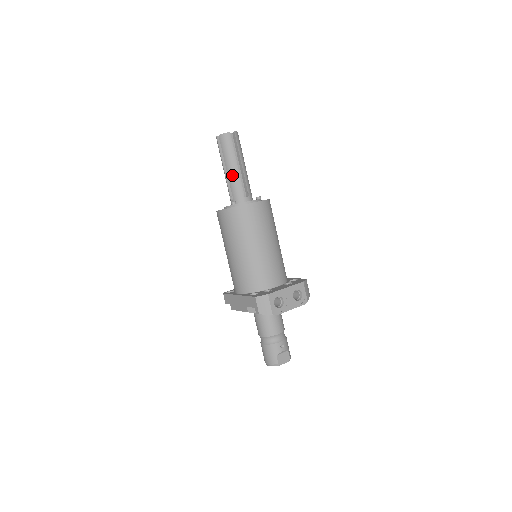
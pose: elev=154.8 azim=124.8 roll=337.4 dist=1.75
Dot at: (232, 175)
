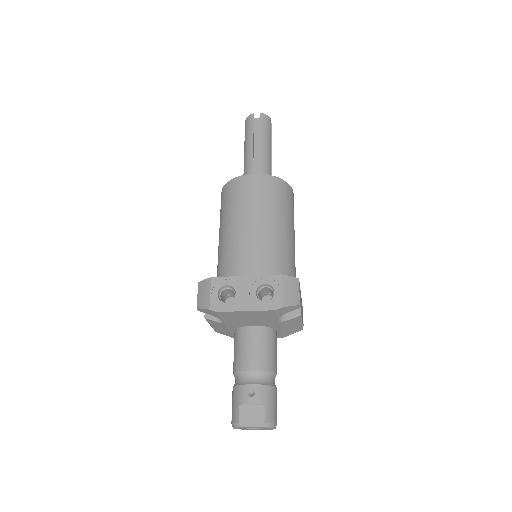
Dot at: (246, 157)
